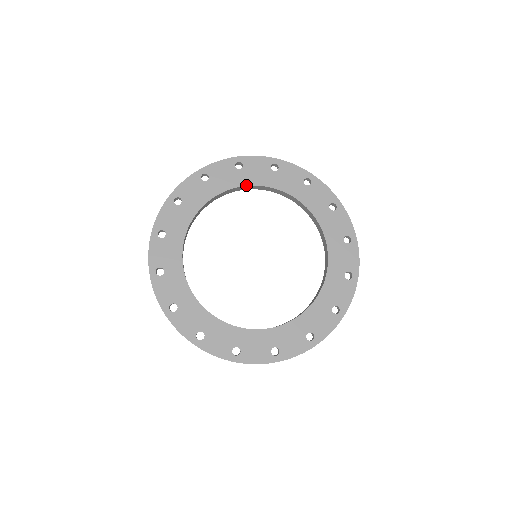
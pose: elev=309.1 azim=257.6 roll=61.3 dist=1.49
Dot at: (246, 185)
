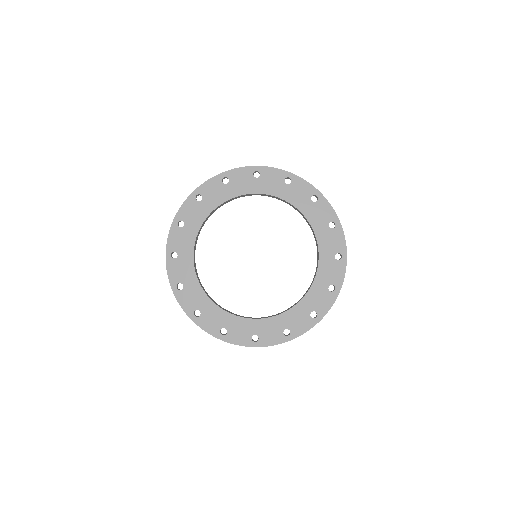
Dot at: (259, 193)
